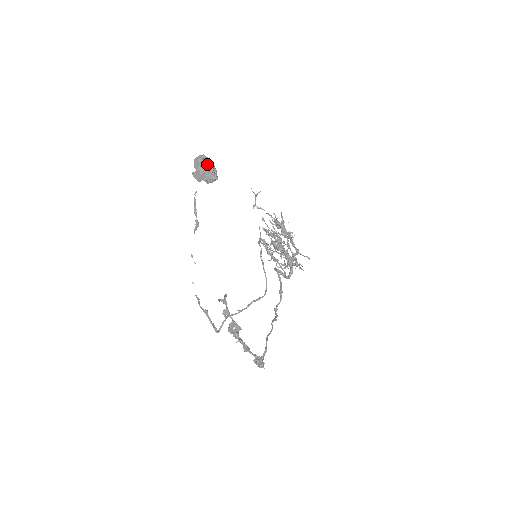
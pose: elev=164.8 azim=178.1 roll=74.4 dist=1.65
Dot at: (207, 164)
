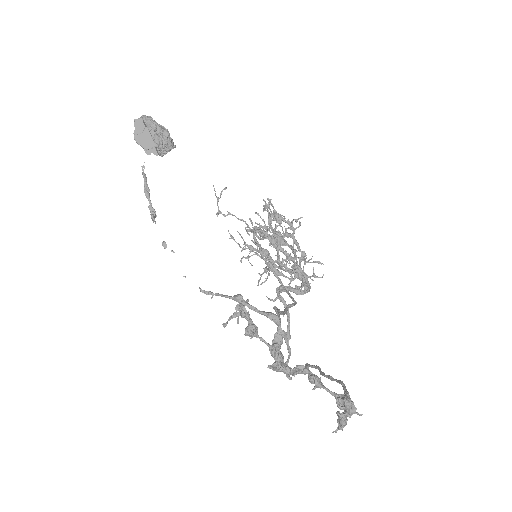
Dot at: (157, 123)
